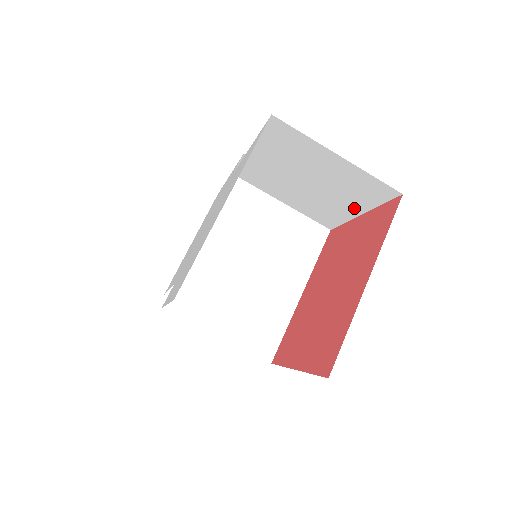
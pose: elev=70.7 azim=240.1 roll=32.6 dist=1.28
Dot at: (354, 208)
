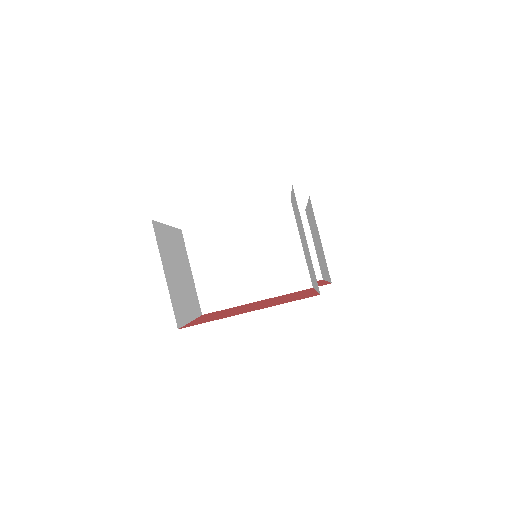
Dot at: (314, 282)
